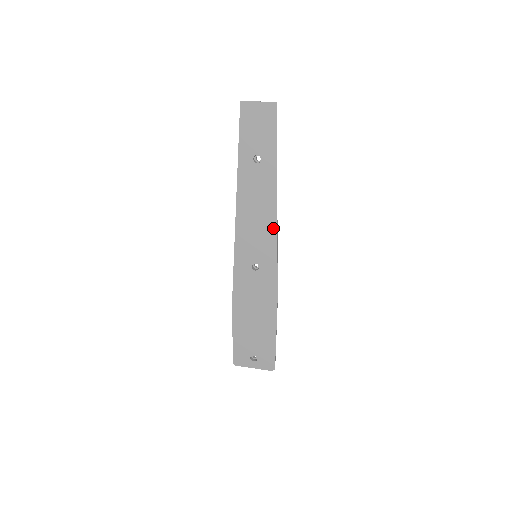
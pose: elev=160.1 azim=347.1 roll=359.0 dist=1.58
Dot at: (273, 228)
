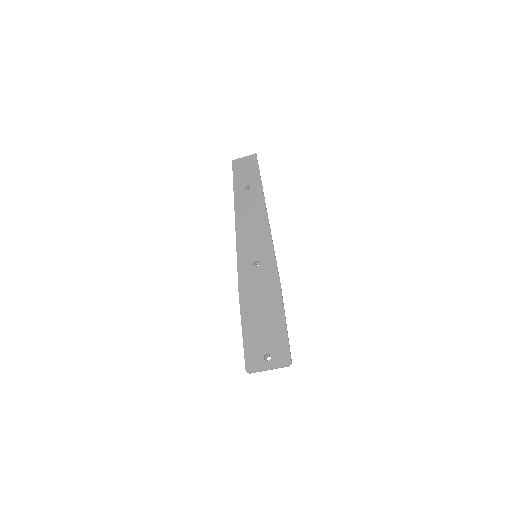
Dot at: (266, 228)
